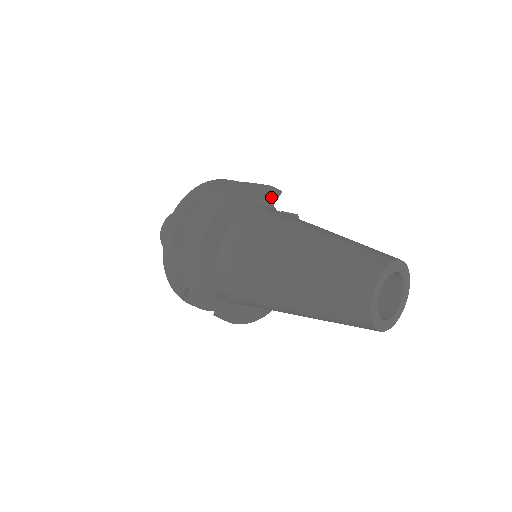
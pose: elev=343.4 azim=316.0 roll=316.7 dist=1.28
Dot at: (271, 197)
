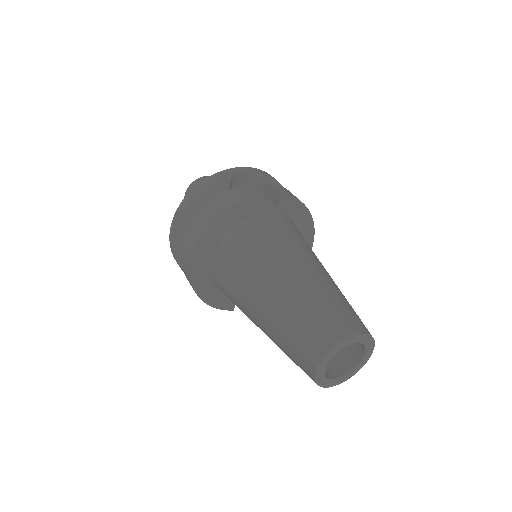
Dot at: (237, 213)
